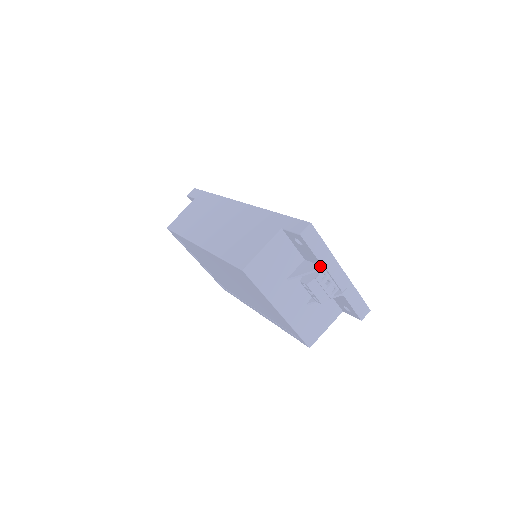
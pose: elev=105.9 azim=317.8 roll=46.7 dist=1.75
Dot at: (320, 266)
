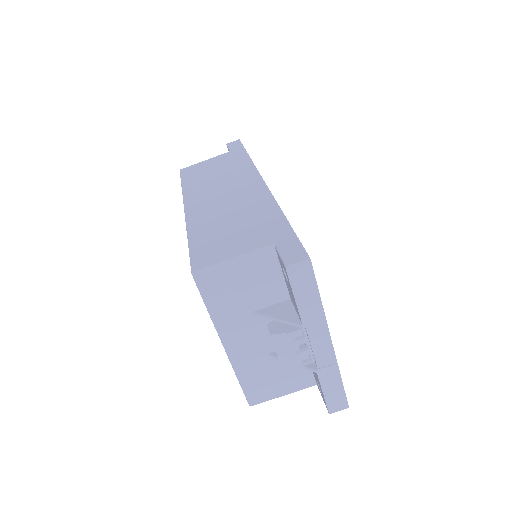
Dot at: (300, 321)
